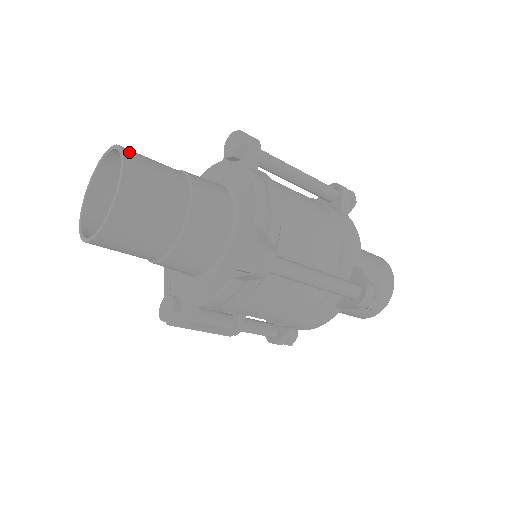
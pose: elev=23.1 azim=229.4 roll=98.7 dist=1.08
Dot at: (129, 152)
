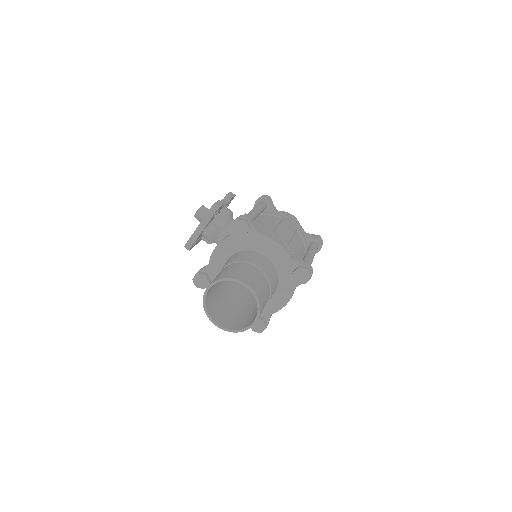
Dot at: (261, 311)
